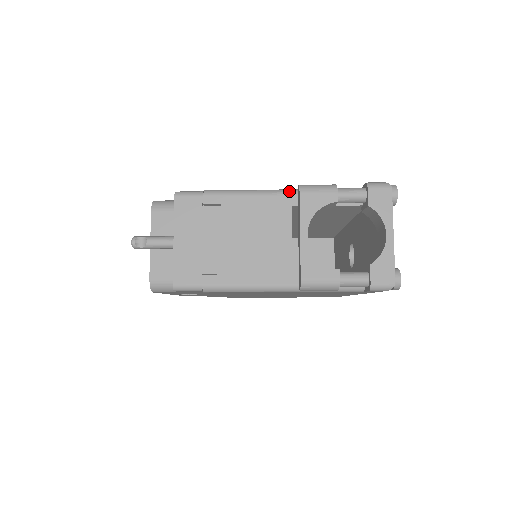
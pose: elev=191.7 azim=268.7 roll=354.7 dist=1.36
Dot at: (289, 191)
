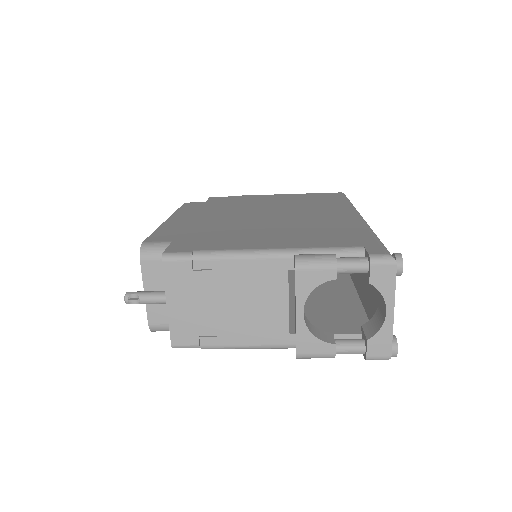
Dot at: (285, 254)
